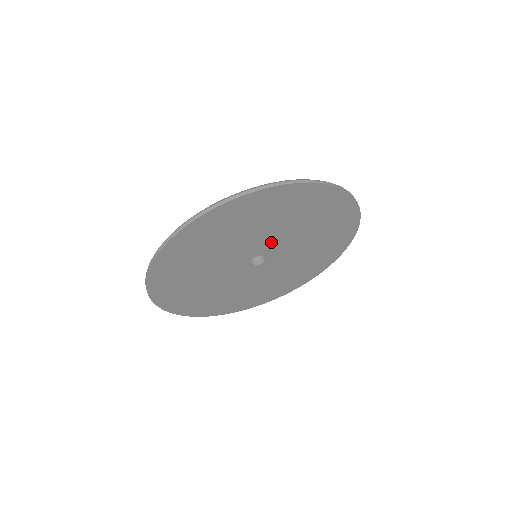
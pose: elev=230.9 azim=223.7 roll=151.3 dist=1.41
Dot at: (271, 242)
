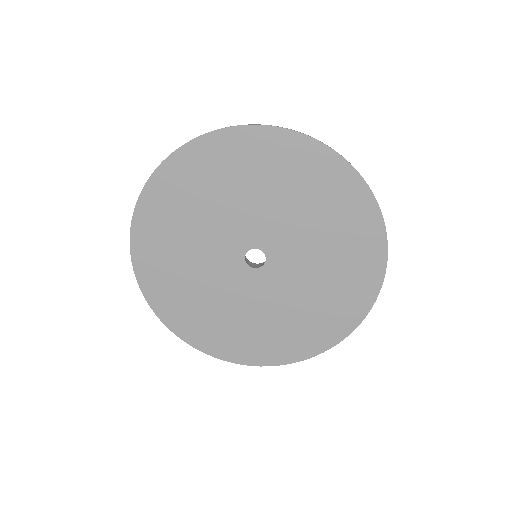
Dot at: (282, 237)
